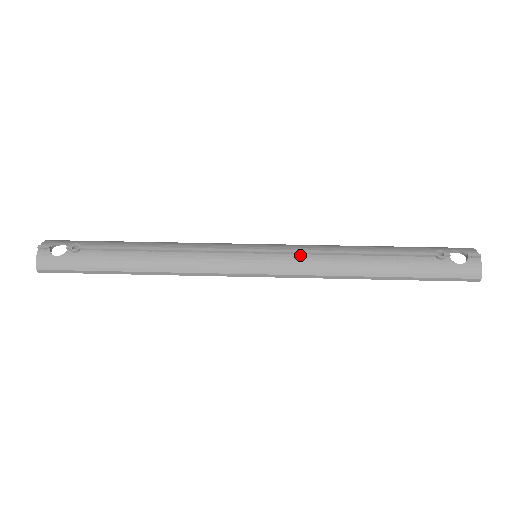
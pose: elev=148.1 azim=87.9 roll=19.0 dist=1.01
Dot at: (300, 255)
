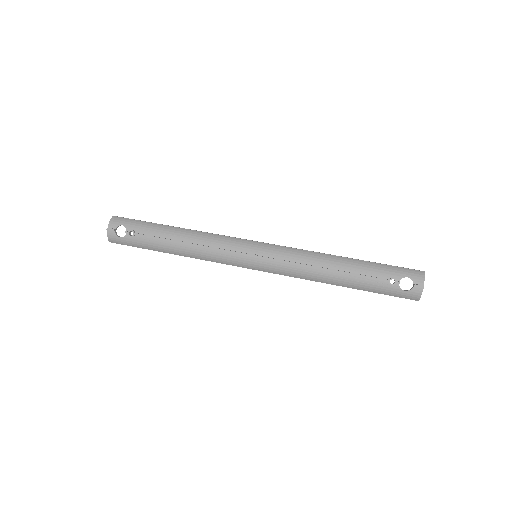
Dot at: (287, 264)
